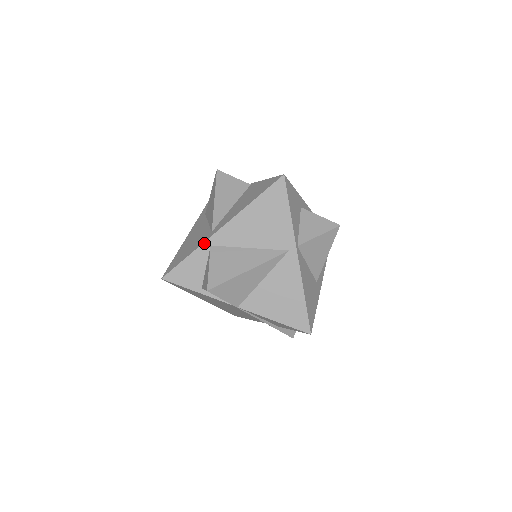
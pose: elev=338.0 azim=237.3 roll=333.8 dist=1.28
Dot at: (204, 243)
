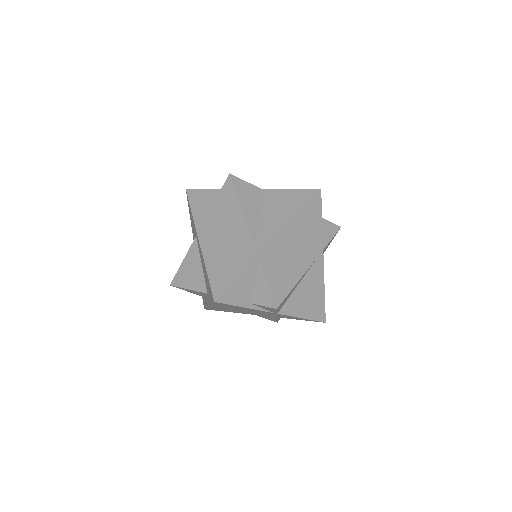
Dot at: (255, 260)
